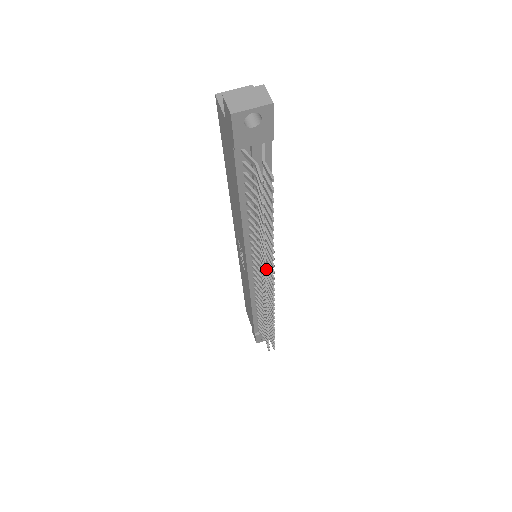
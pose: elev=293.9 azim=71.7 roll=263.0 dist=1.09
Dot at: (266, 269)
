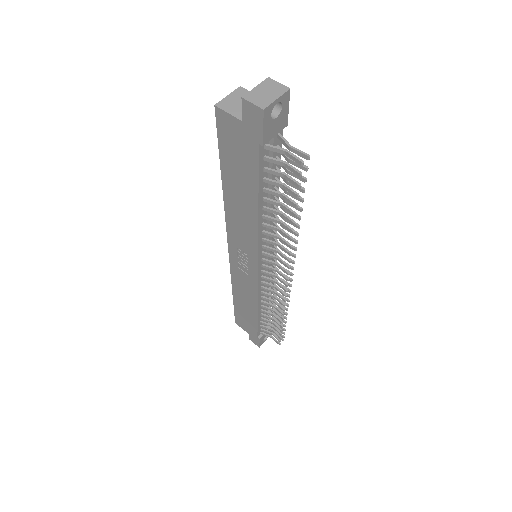
Dot at: (291, 255)
